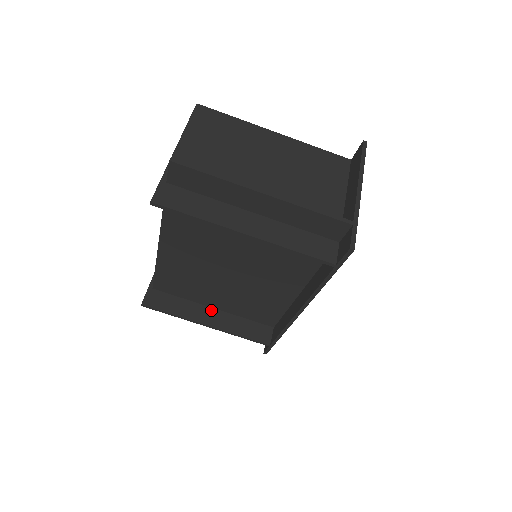
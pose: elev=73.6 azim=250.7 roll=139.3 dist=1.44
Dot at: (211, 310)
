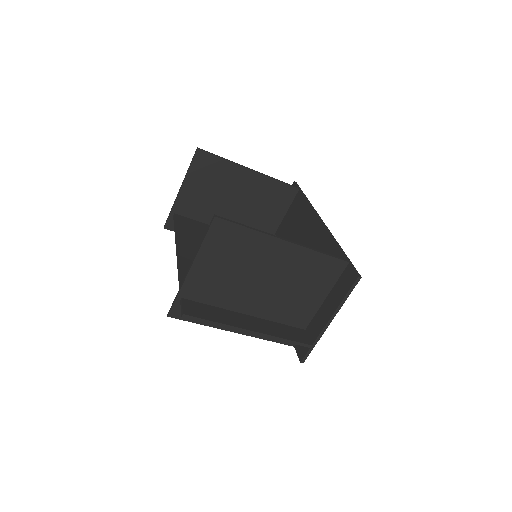
Dot at: occluded
